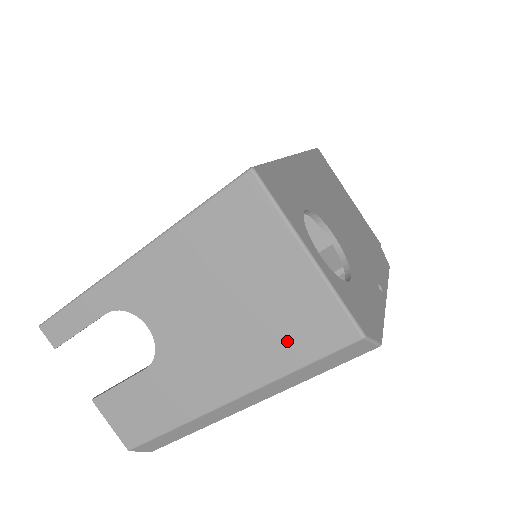
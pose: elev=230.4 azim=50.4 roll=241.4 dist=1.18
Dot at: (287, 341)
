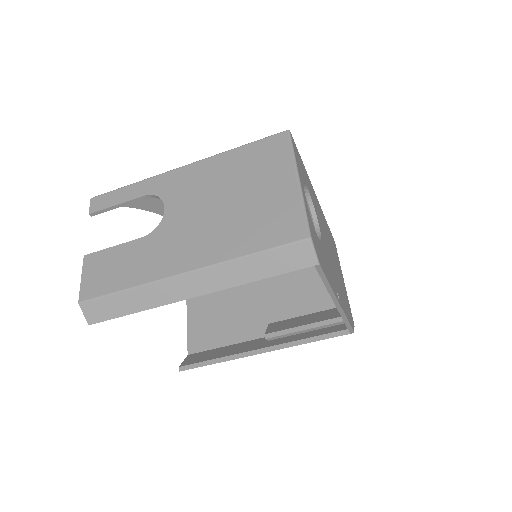
Dot at: (255, 232)
